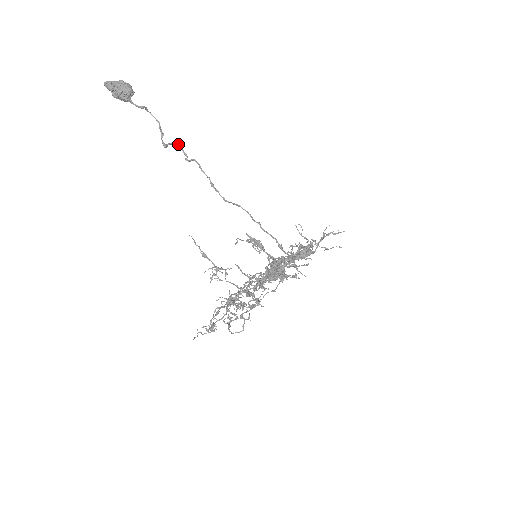
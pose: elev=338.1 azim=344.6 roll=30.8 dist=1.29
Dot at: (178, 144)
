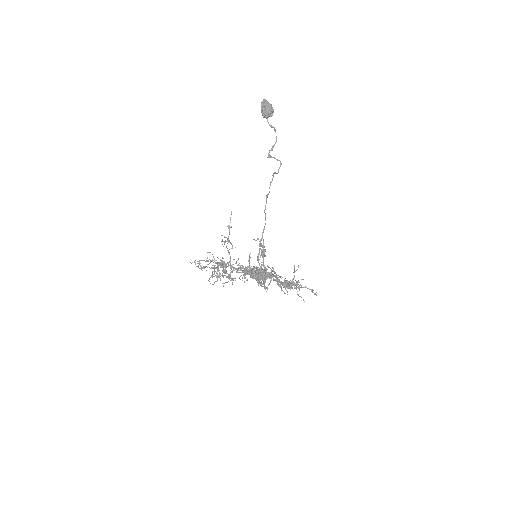
Dot at: occluded
